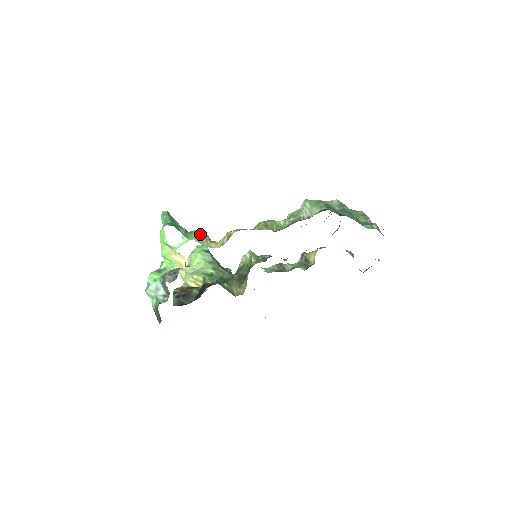
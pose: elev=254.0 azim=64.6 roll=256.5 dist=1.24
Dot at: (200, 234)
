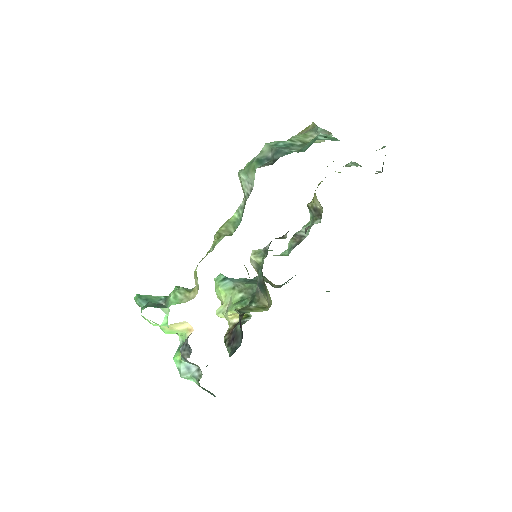
Dot at: (175, 293)
